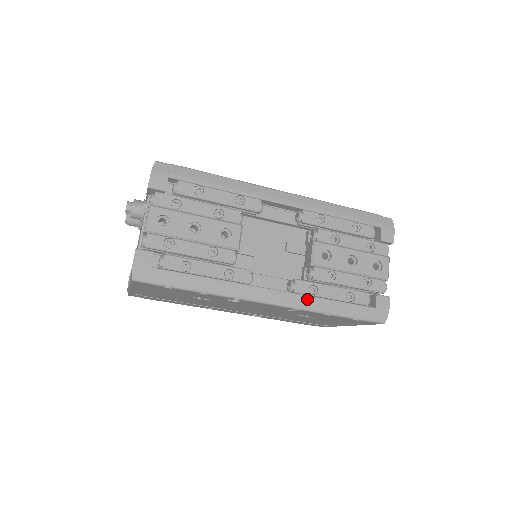
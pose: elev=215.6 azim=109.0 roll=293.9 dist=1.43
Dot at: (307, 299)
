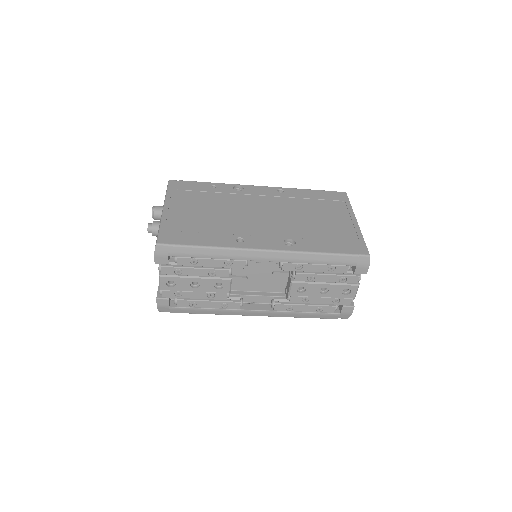
Dot at: (284, 313)
